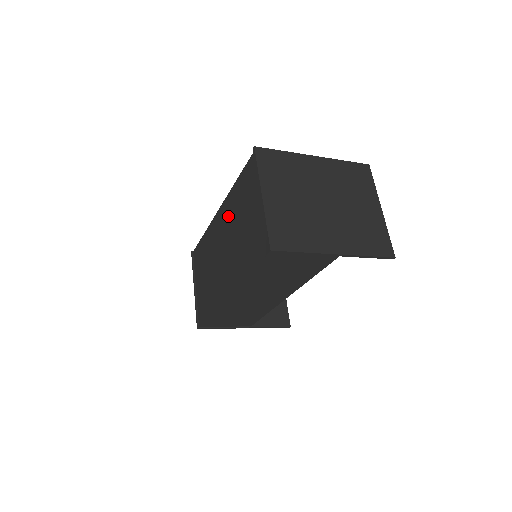
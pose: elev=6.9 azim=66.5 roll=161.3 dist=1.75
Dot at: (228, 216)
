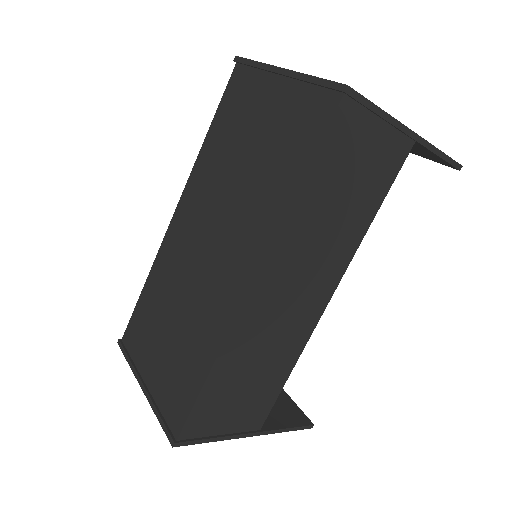
Dot at: (203, 189)
